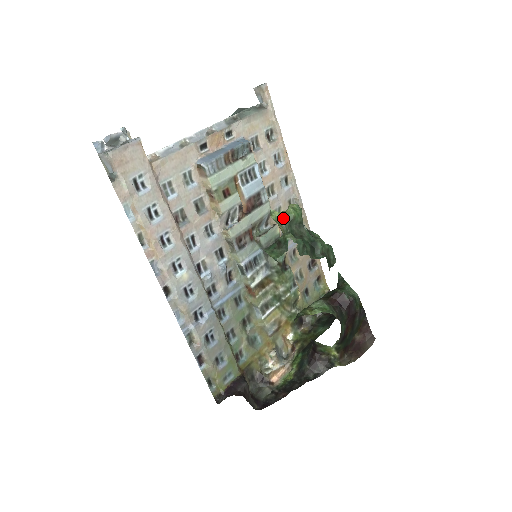
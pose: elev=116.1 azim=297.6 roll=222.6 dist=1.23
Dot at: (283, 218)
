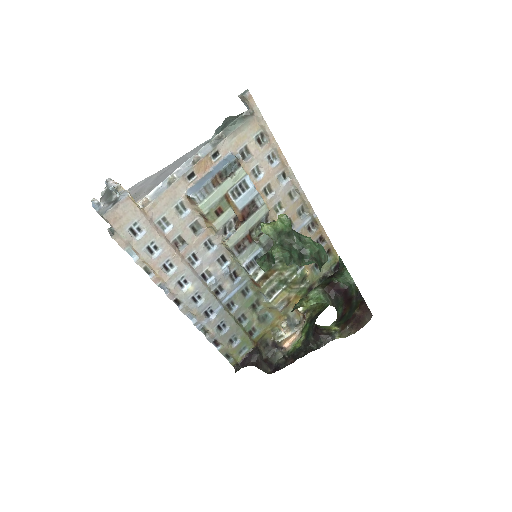
Dot at: (271, 231)
